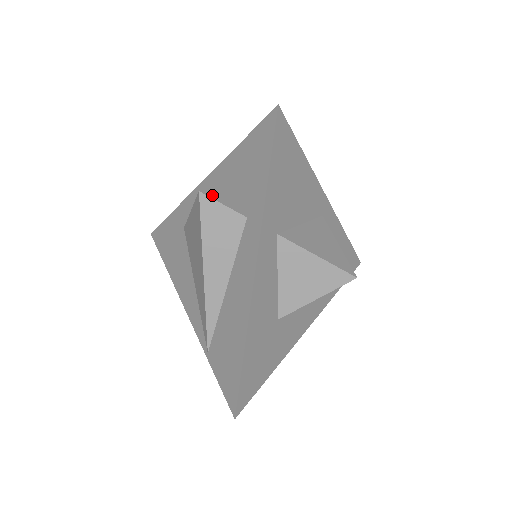
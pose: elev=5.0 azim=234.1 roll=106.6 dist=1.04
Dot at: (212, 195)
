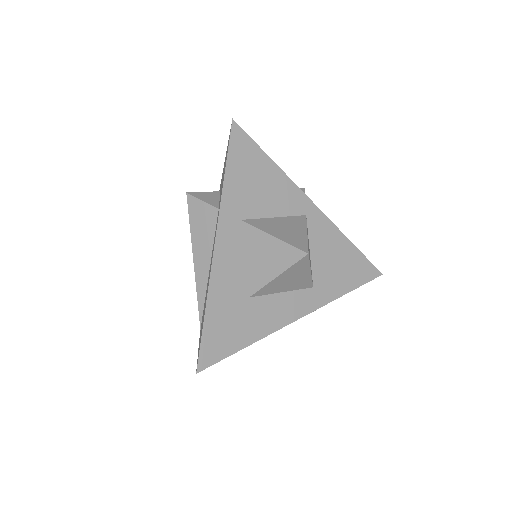
Dot at: (196, 195)
